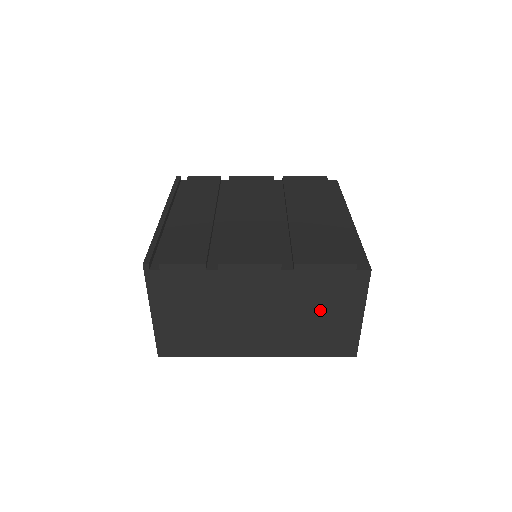
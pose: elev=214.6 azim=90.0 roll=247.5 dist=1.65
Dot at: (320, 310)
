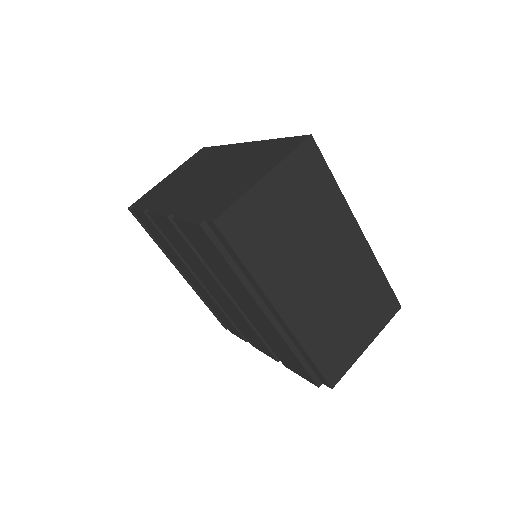
Dot at: occluded
